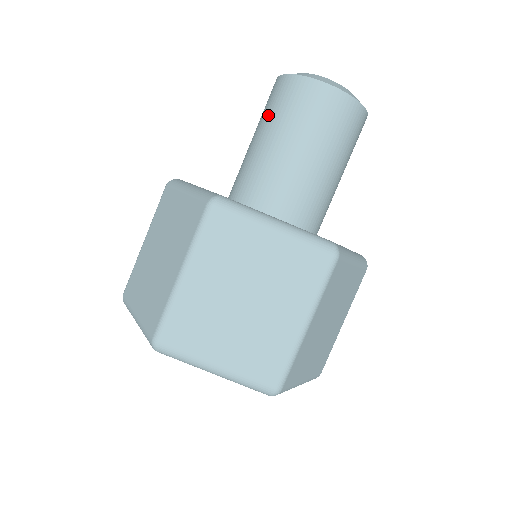
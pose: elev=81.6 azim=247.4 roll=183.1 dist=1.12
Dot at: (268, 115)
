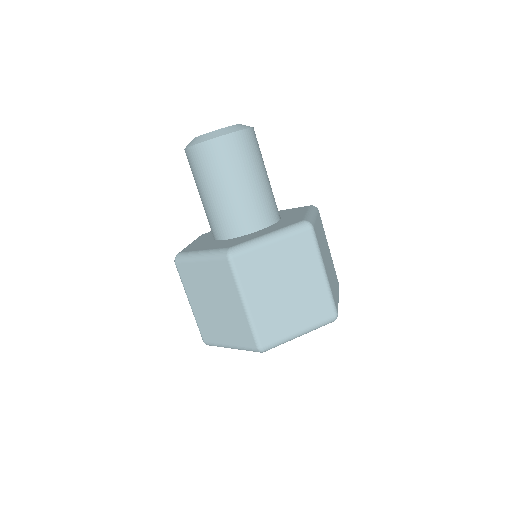
Dot at: (203, 177)
